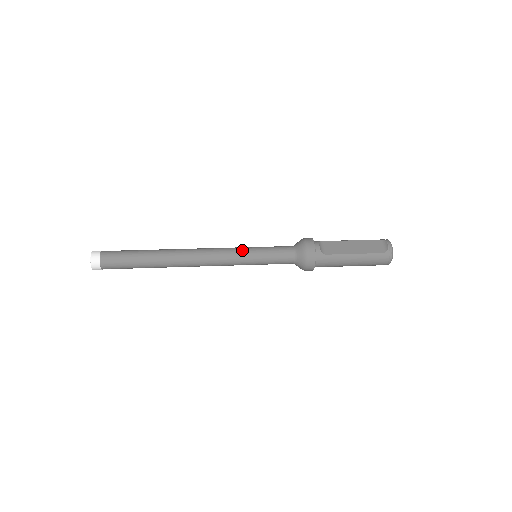
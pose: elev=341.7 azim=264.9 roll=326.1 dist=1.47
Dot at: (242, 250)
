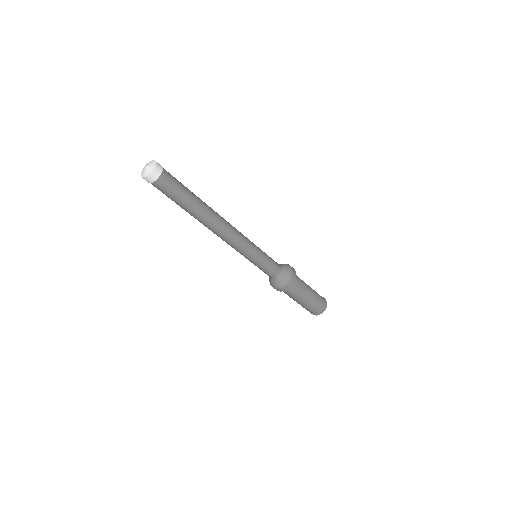
Dot at: (252, 242)
